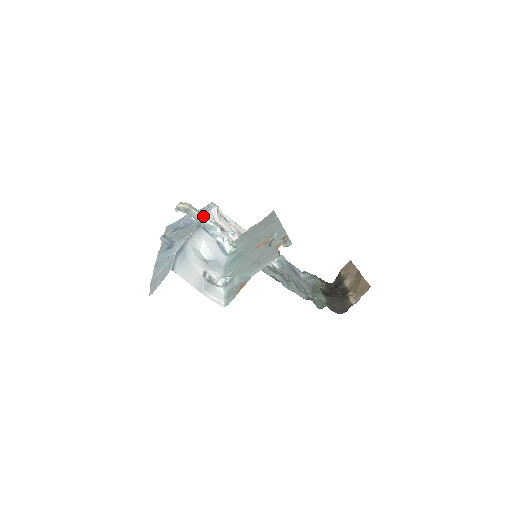
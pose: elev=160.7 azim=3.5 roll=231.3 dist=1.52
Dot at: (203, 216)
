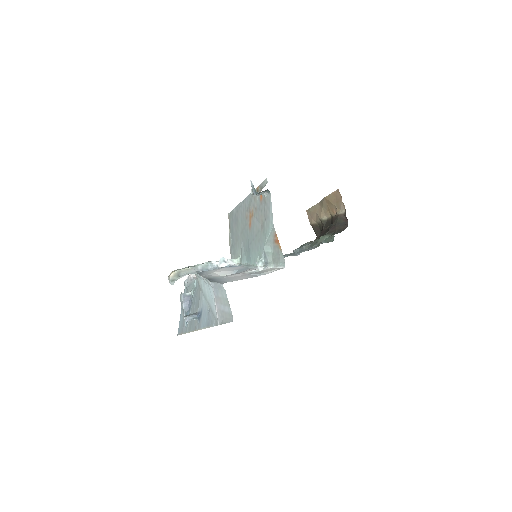
Dot at: (193, 266)
